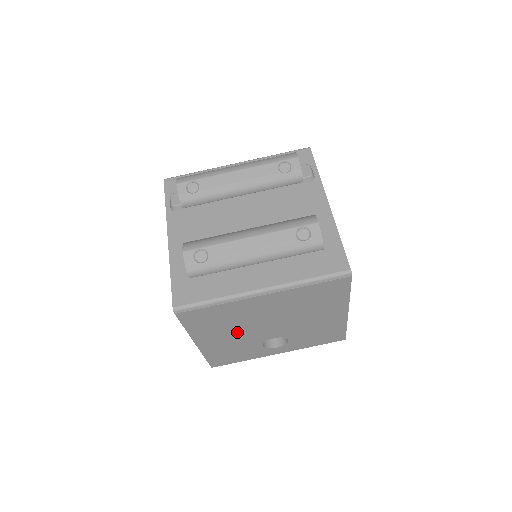
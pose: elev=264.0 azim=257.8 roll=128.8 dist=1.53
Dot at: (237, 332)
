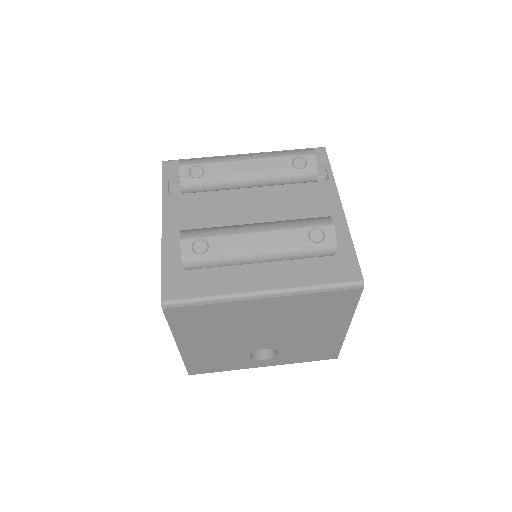
Dot at: (226, 338)
